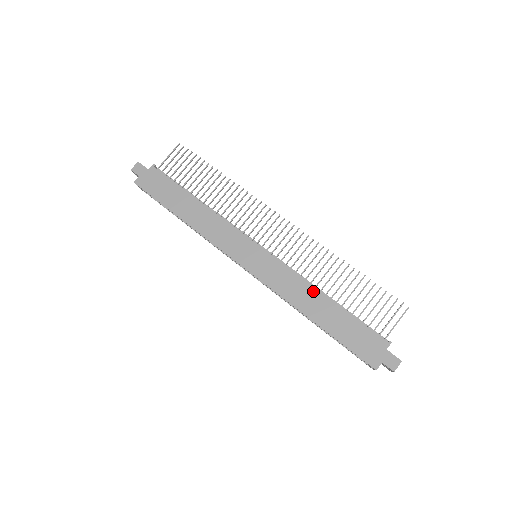
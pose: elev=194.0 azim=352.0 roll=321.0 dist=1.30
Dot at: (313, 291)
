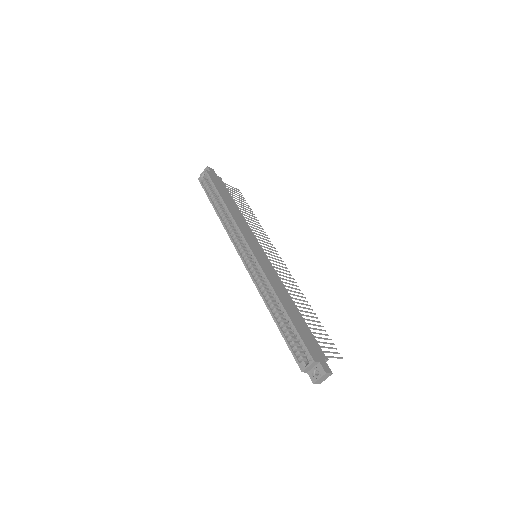
Dot at: (288, 295)
